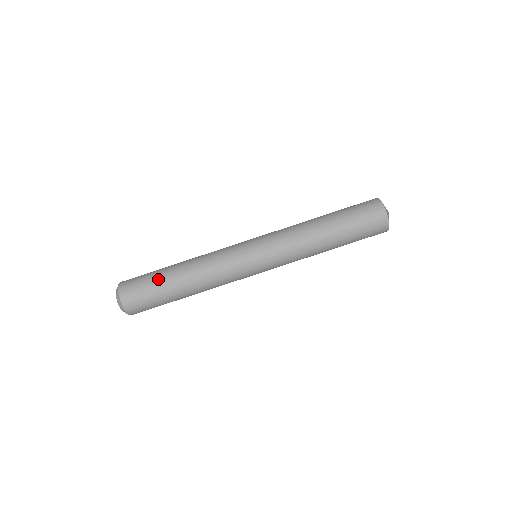
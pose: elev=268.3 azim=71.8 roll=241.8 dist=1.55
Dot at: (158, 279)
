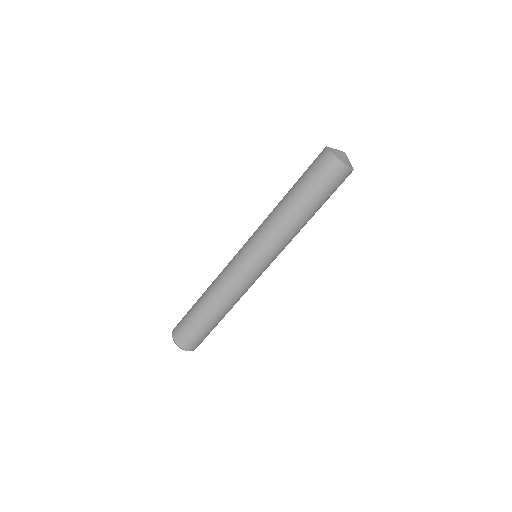
Dot at: (192, 314)
